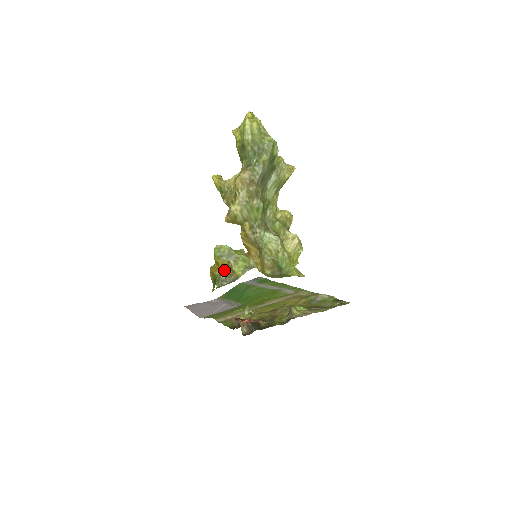
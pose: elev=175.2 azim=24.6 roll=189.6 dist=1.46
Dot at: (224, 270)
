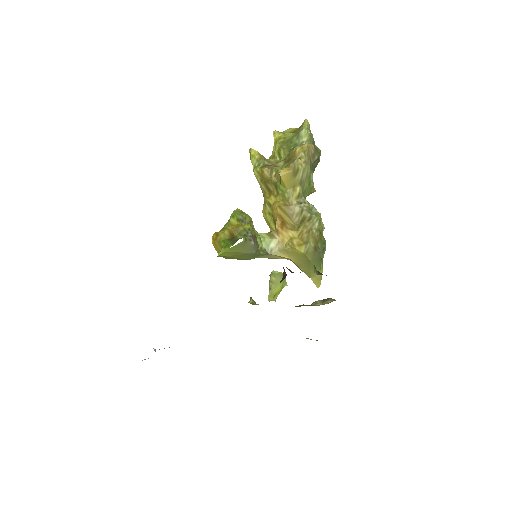
Dot at: (252, 229)
